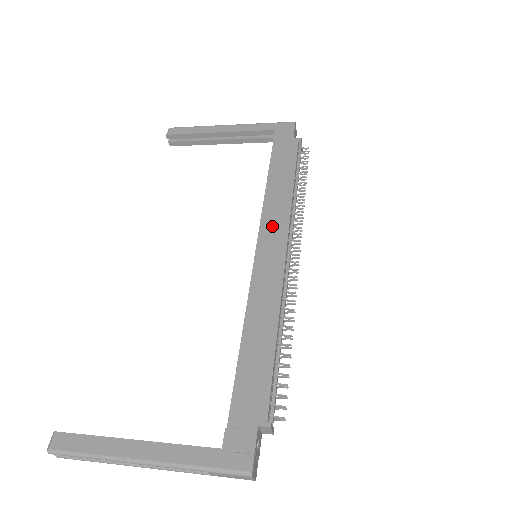
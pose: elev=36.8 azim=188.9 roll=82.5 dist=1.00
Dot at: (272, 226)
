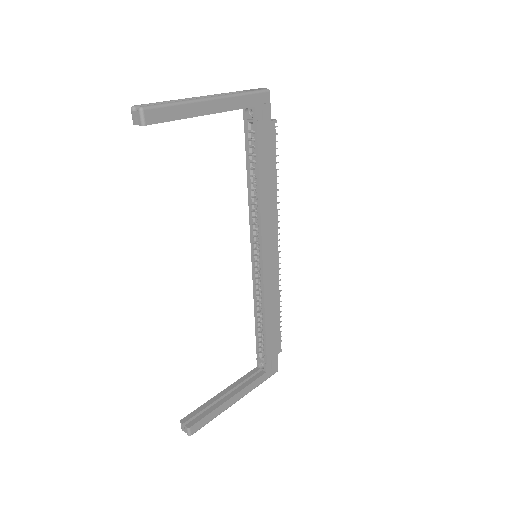
Dot at: (269, 233)
